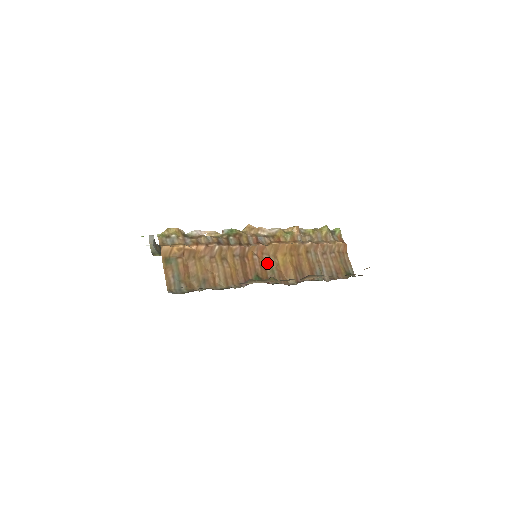
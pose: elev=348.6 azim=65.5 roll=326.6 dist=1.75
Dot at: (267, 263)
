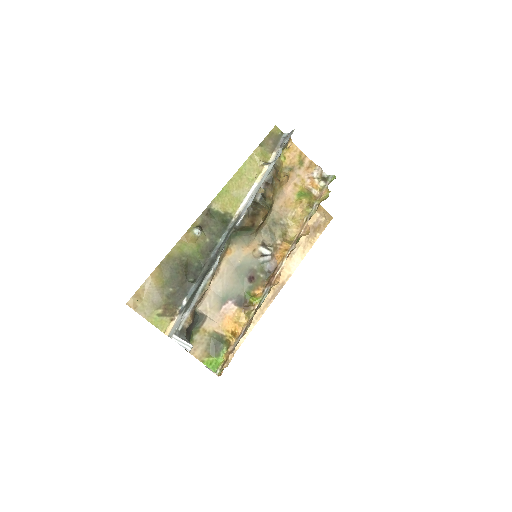
Dot at: occluded
